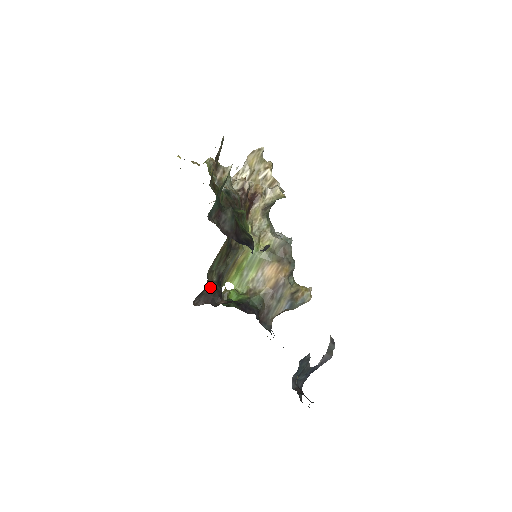
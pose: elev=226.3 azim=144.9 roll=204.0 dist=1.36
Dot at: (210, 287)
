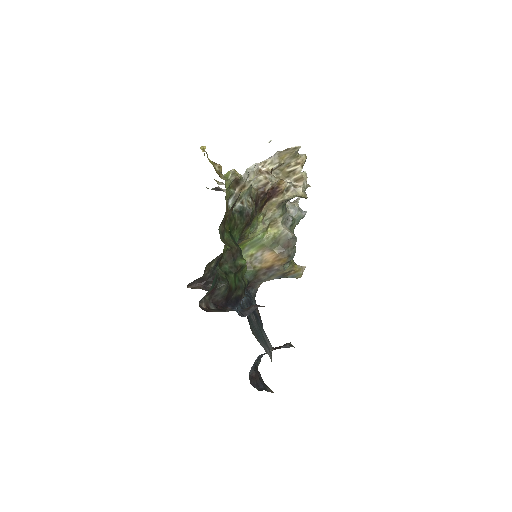
Dot at: (206, 274)
